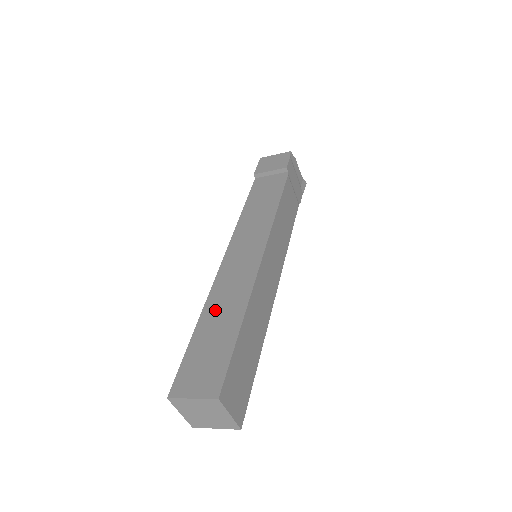
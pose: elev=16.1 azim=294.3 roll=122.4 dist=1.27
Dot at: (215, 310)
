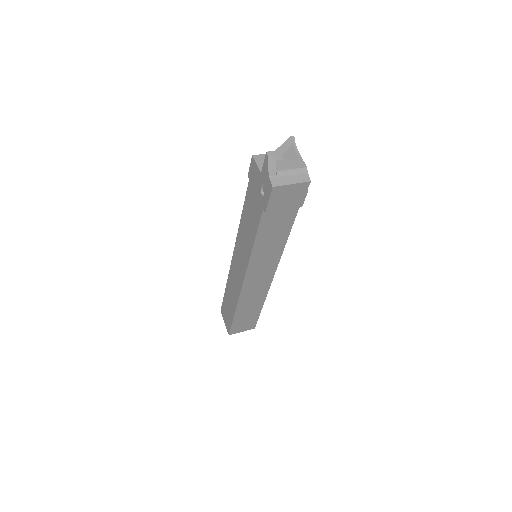
Dot at: (245, 307)
